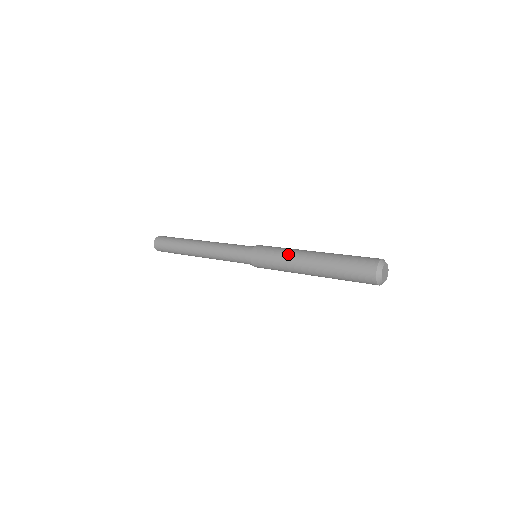
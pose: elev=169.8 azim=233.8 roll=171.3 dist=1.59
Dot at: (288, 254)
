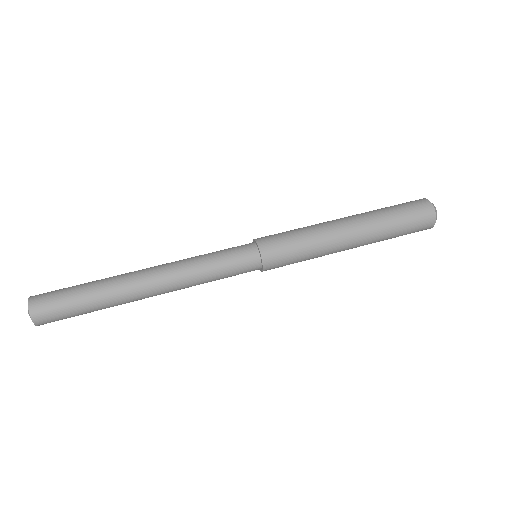
Dot at: (320, 234)
